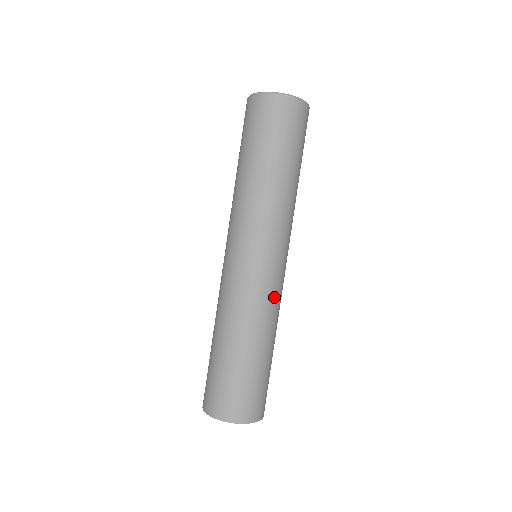
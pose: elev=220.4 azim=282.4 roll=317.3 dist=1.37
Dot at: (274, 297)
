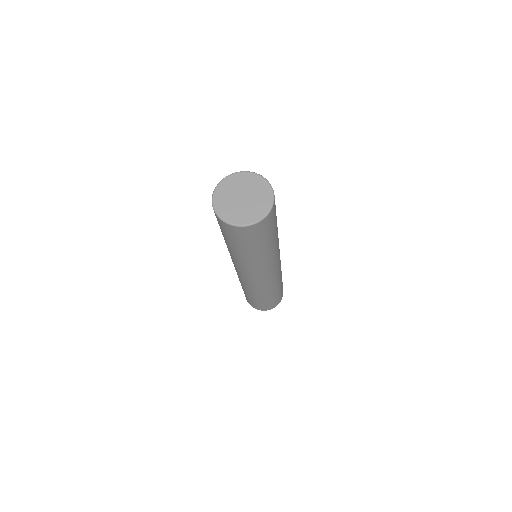
Dot at: (272, 282)
